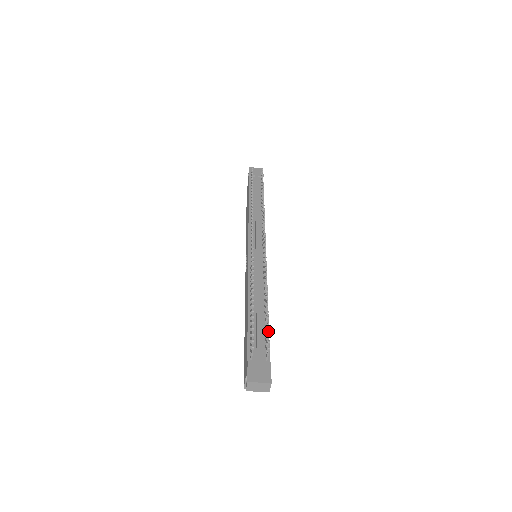
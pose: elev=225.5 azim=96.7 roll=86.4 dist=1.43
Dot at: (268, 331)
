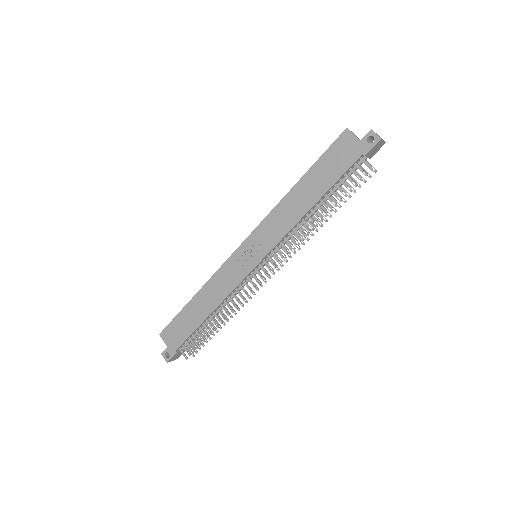
Dot at: (203, 346)
